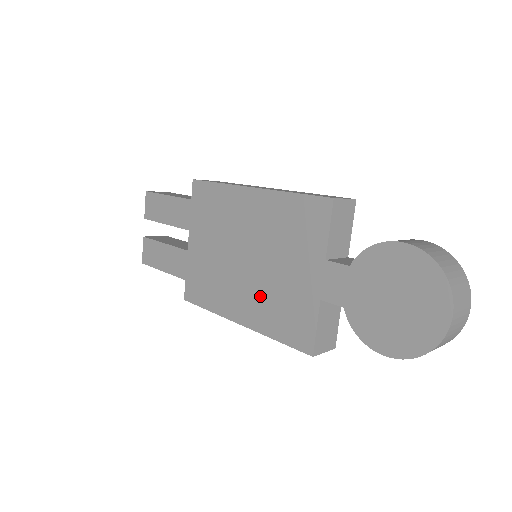
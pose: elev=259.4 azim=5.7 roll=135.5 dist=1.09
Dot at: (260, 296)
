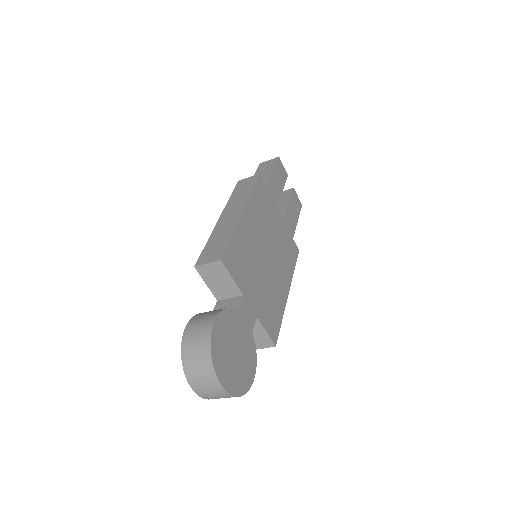
Dot at: occluded
